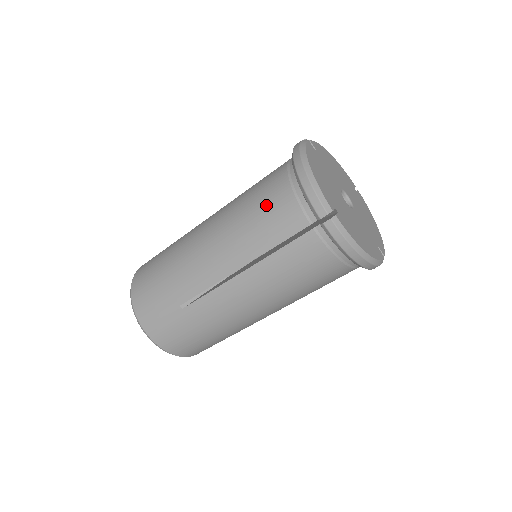
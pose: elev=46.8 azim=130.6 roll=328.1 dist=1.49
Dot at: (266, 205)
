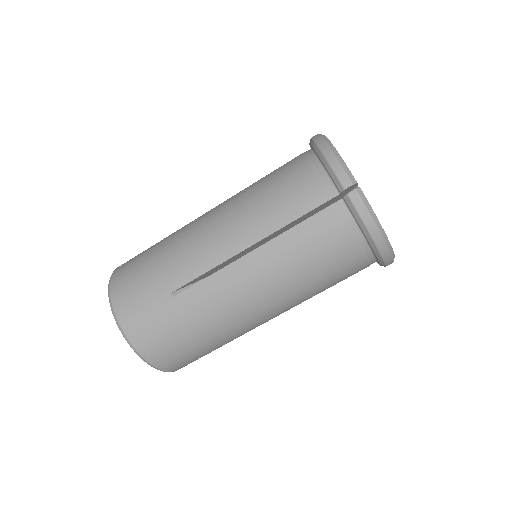
Dot at: (283, 183)
